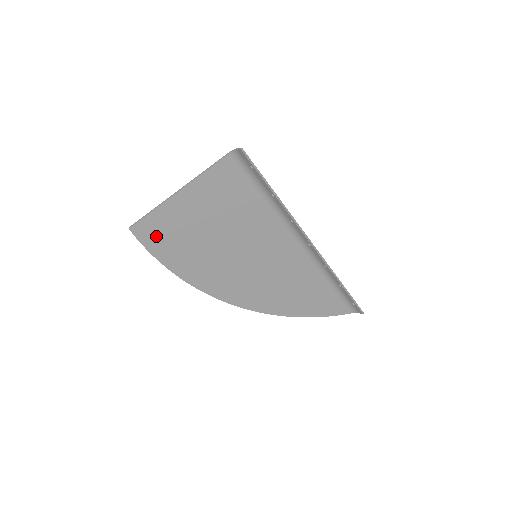
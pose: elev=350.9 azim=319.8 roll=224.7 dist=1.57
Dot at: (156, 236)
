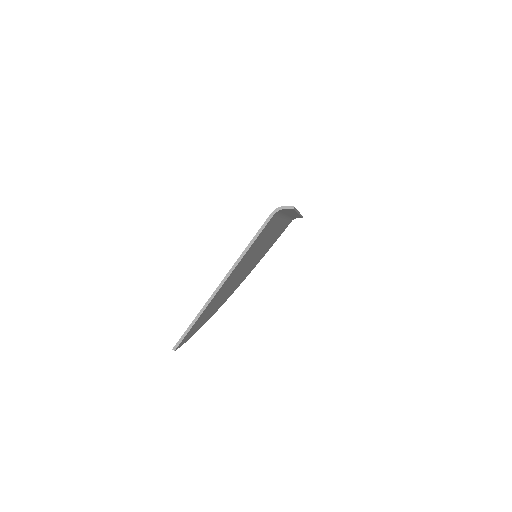
Dot at: occluded
